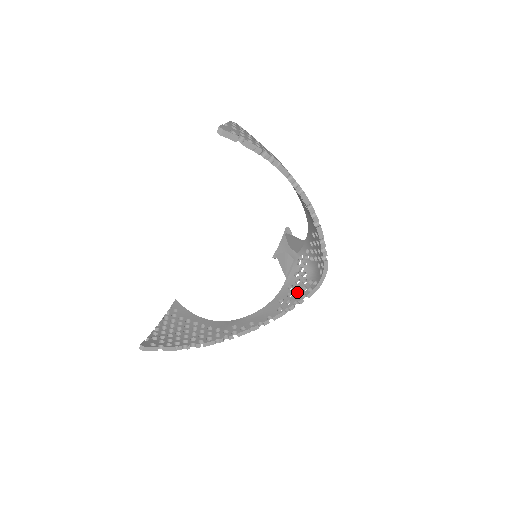
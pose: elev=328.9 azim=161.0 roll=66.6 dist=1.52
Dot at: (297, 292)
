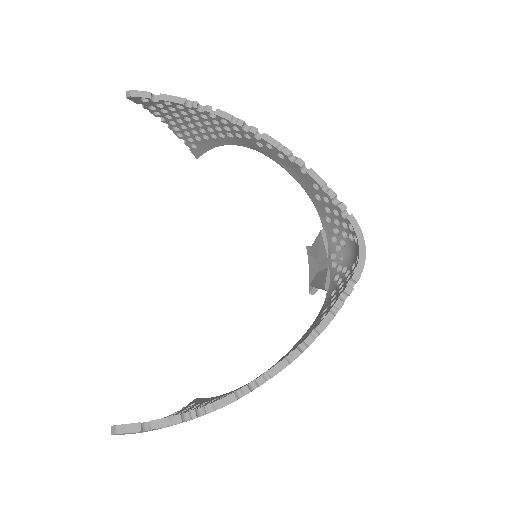
Dot at: (341, 288)
